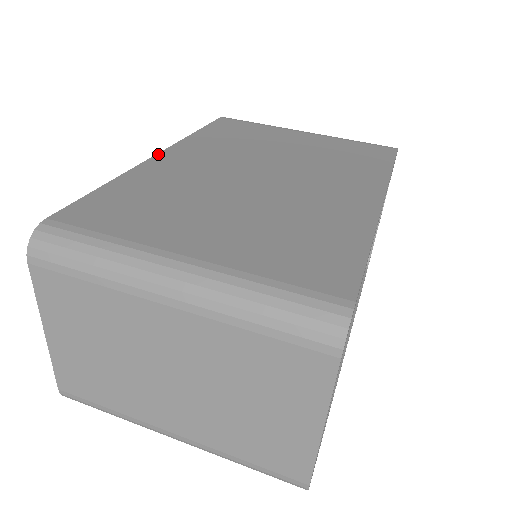
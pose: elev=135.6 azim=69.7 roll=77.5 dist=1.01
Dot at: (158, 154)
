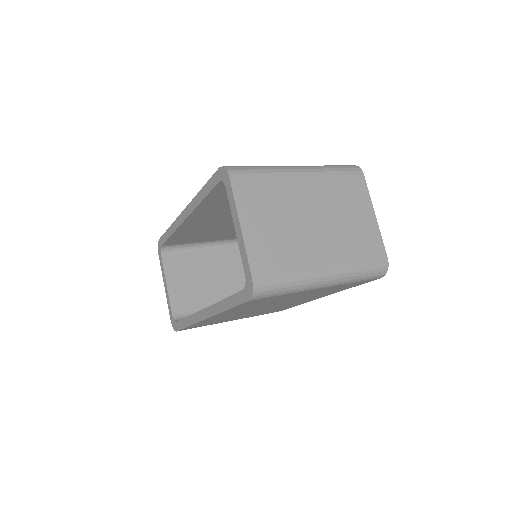
Dot at: (185, 209)
